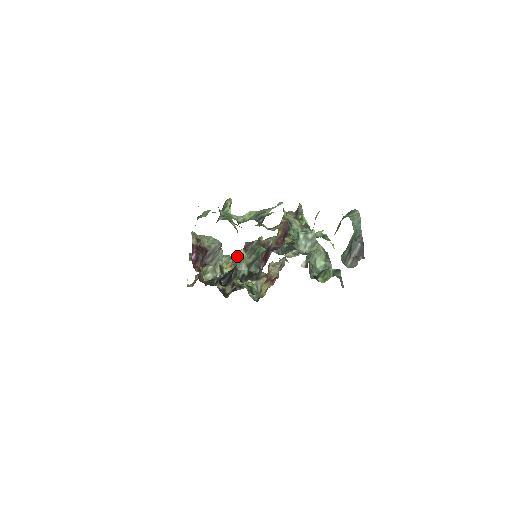
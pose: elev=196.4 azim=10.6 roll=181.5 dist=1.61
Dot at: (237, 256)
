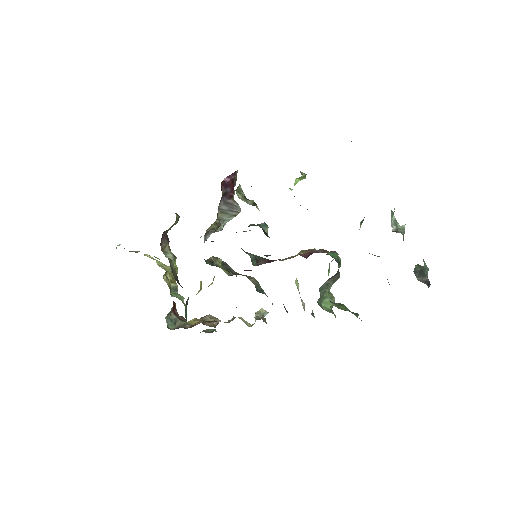
Dot at: (213, 257)
